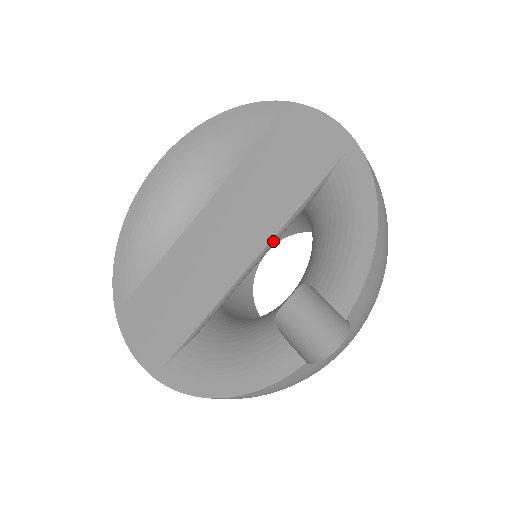
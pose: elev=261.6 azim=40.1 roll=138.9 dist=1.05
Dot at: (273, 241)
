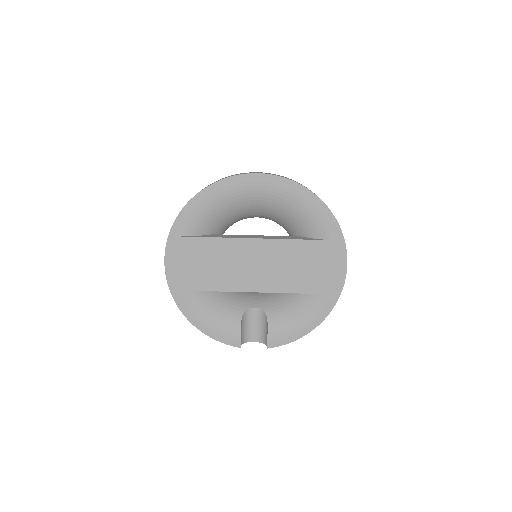
Dot at: (272, 291)
